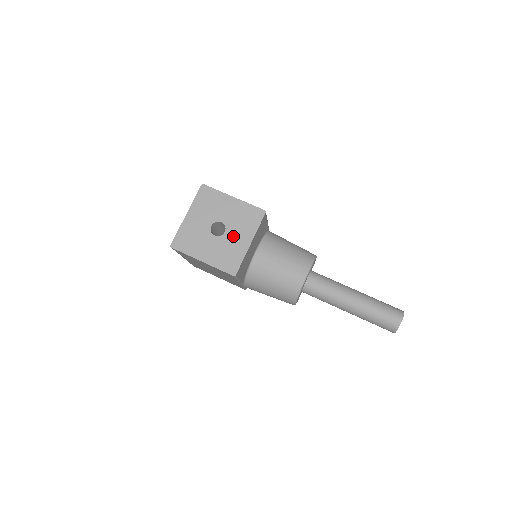
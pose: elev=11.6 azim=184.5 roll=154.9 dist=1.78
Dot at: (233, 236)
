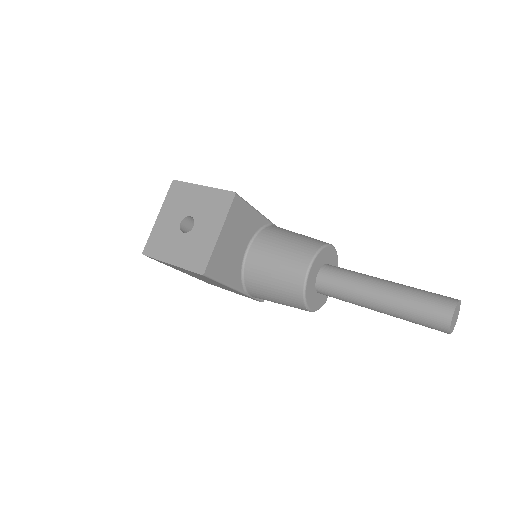
Dot at: (202, 229)
